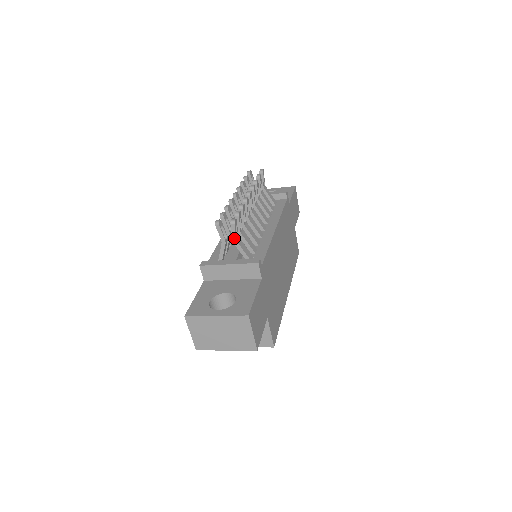
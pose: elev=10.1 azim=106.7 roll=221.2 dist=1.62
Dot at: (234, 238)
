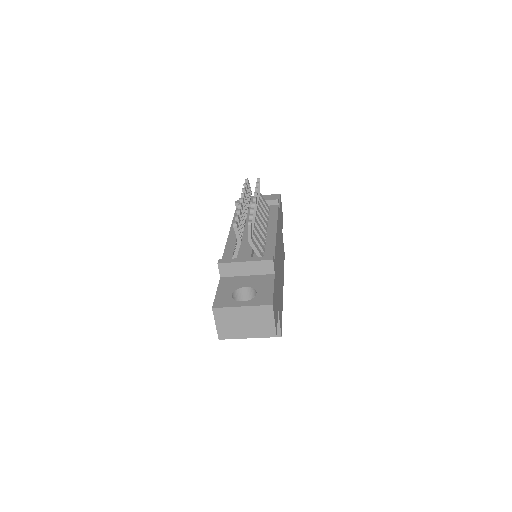
Dot at: (249, 238)
